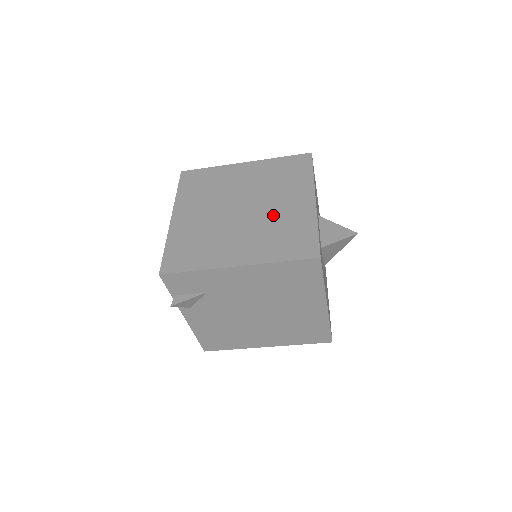
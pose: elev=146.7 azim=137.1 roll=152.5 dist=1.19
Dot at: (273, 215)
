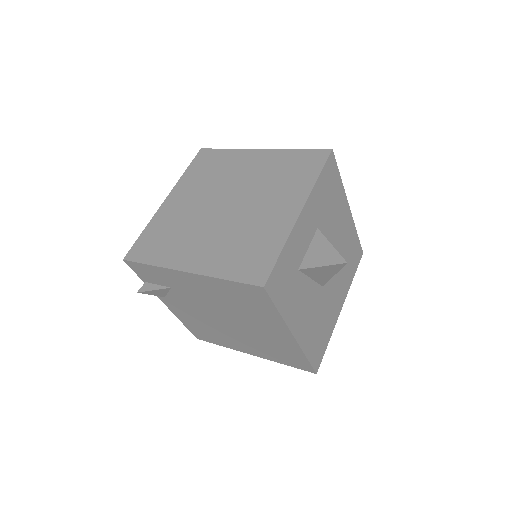
Dot at: (249, 220)
